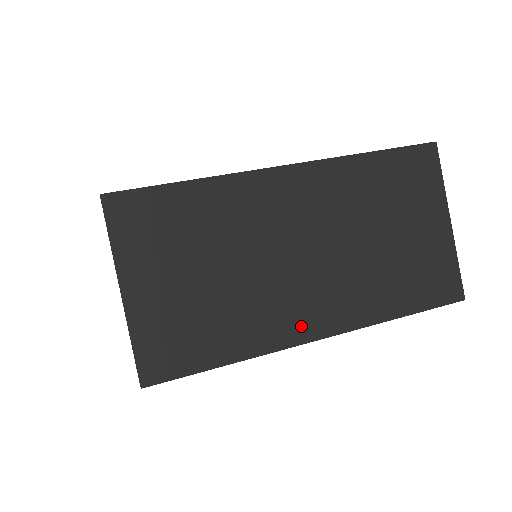
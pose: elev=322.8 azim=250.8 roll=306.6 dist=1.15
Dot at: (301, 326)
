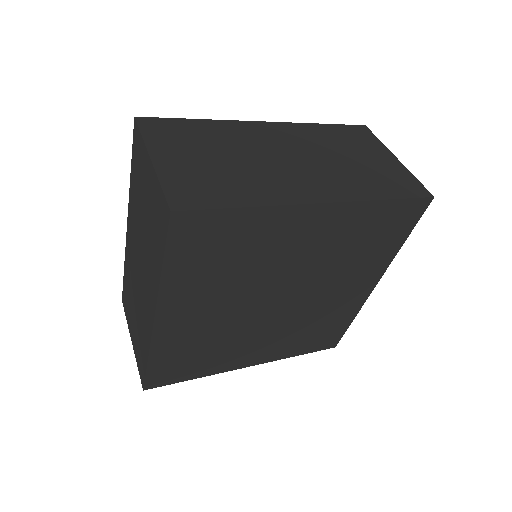
Dot at: (303, 194)
